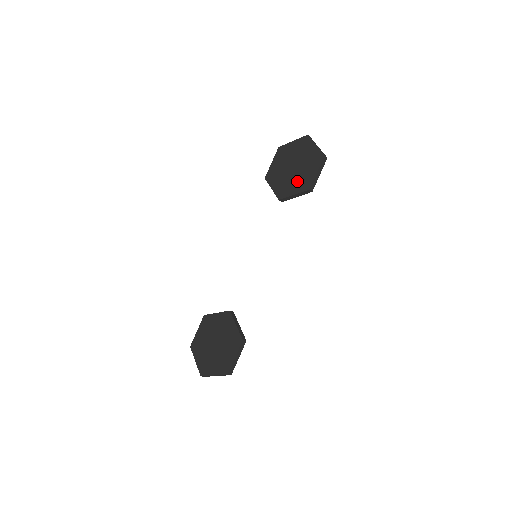
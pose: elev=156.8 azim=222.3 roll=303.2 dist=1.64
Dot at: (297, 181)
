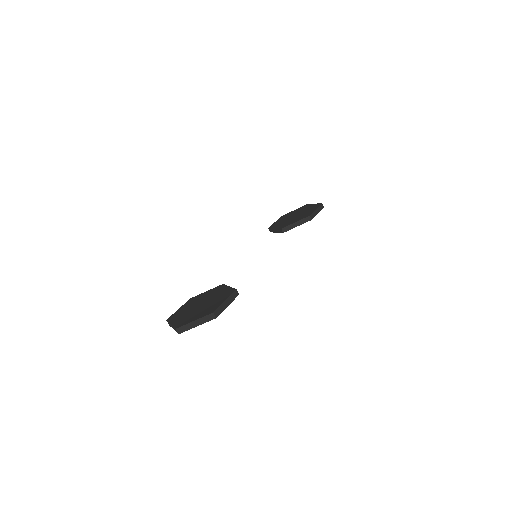
Dot at: (298, 217)
